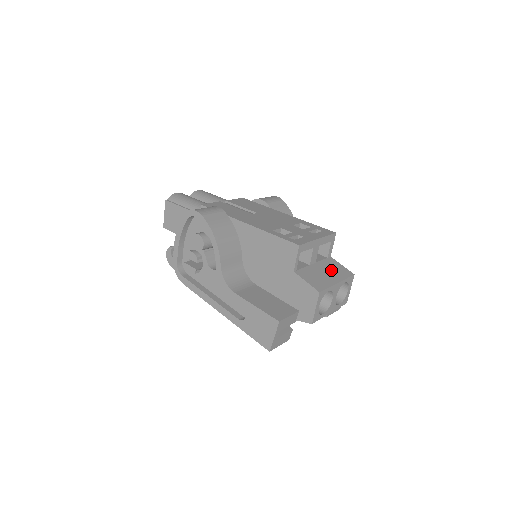
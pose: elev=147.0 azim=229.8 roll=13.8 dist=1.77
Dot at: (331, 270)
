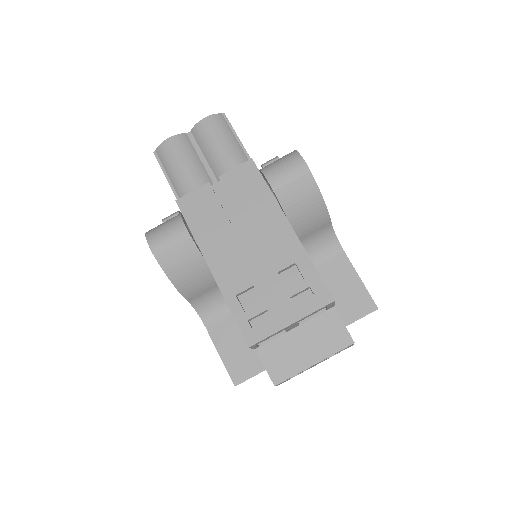
Dot at: (317, 339)
